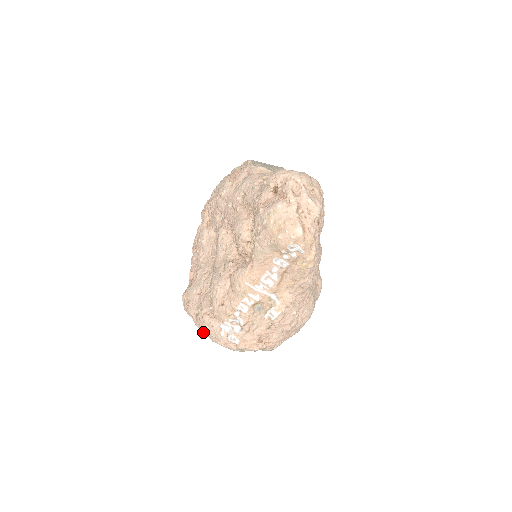
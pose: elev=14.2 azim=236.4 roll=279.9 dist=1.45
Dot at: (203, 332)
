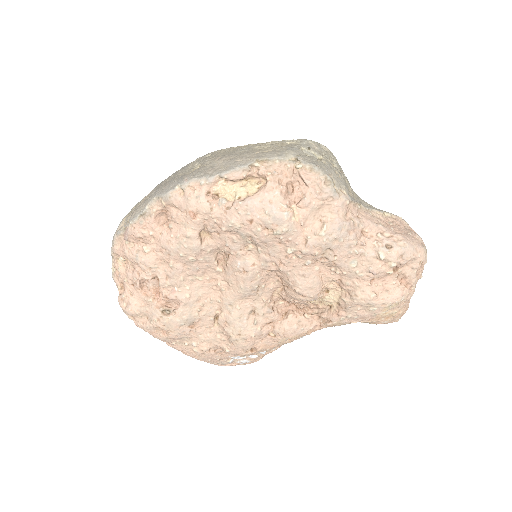
Dot at: (192, 357)
